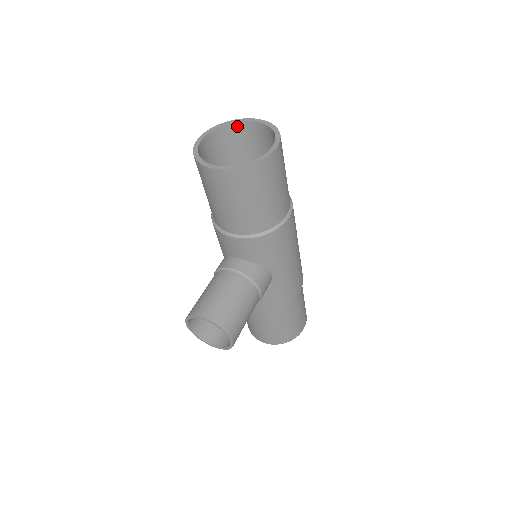
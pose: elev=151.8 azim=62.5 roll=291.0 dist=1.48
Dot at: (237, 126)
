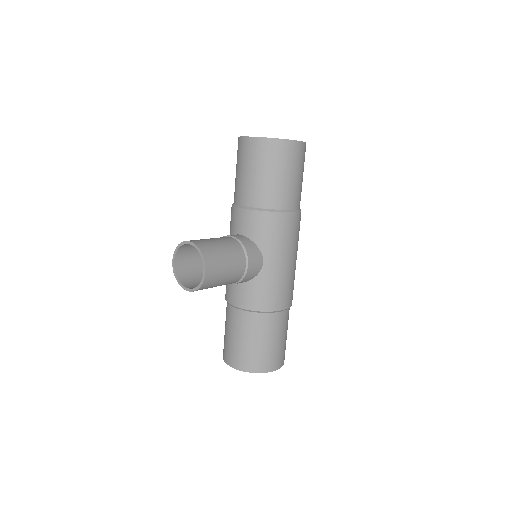
Dot at: occluded
